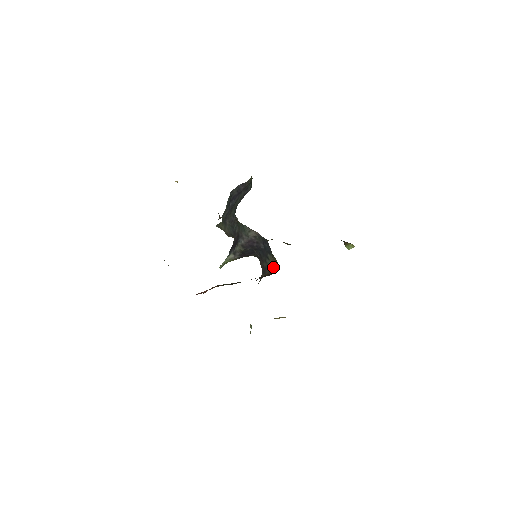
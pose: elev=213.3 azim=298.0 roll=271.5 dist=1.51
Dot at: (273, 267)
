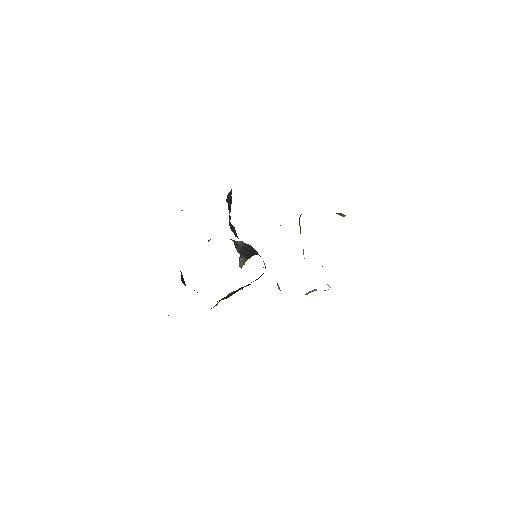
Dot at: occluded
